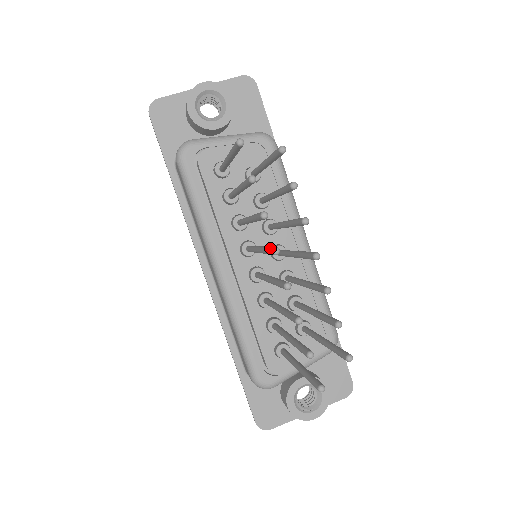
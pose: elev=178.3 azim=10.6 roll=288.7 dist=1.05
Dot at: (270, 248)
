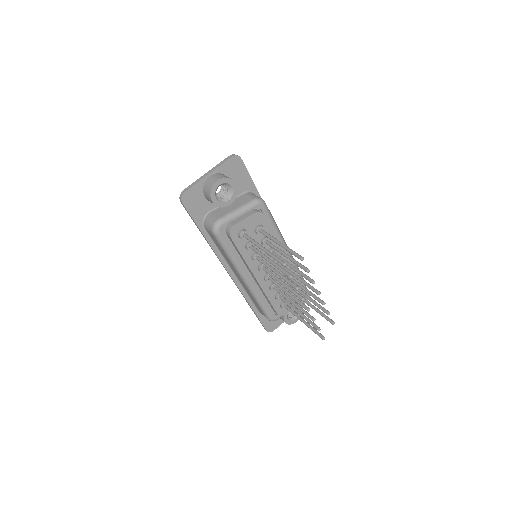
Dot at: (298, 297)
